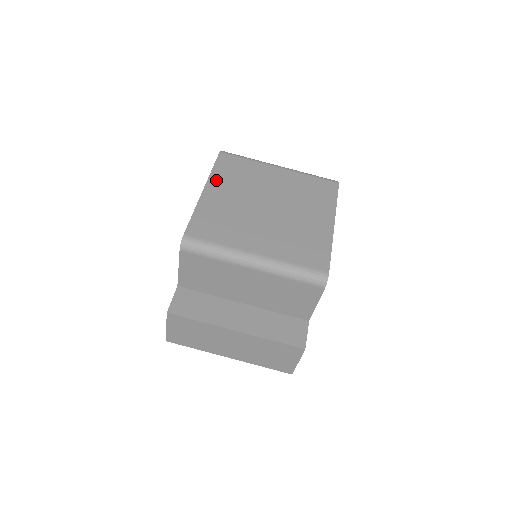
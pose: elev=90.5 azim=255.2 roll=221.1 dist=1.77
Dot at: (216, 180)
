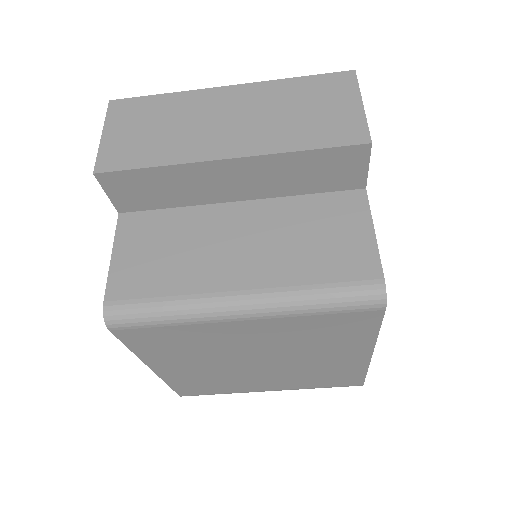
Dot at: (155, 360)
